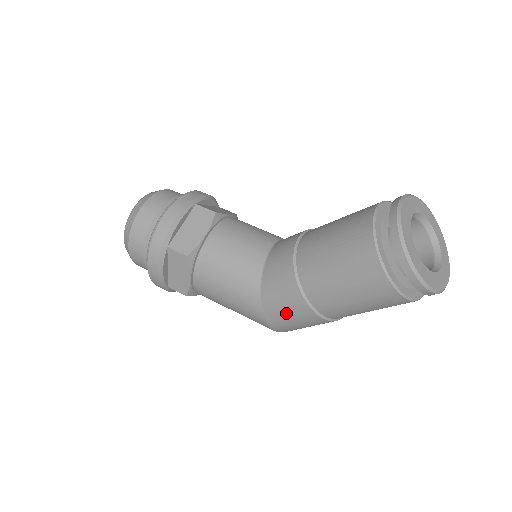
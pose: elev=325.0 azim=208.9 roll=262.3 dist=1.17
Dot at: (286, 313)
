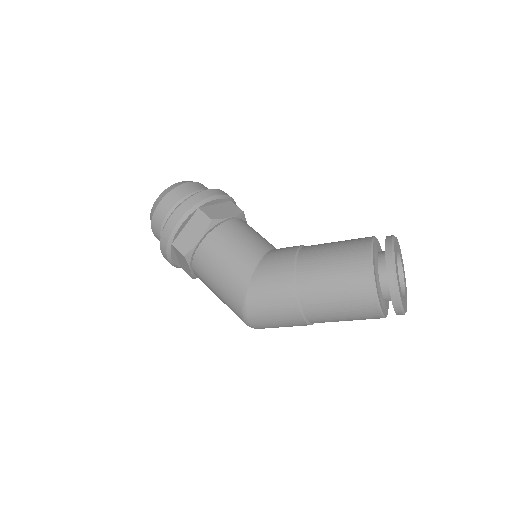
Dot at: (270, 289)
